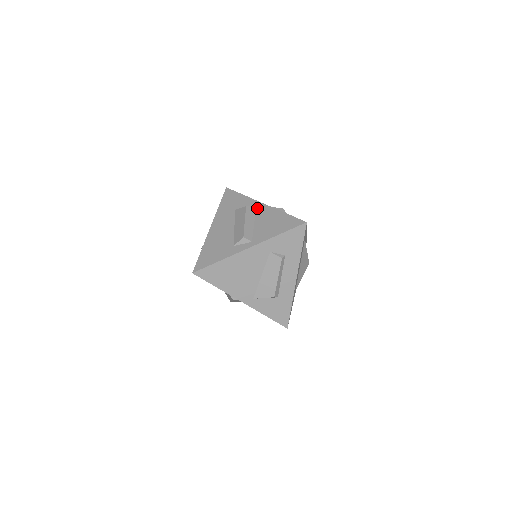
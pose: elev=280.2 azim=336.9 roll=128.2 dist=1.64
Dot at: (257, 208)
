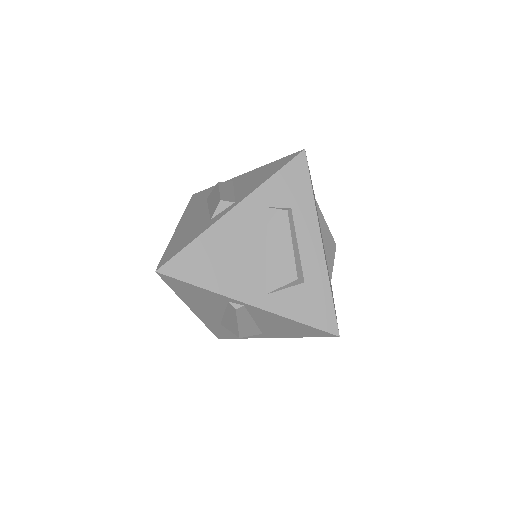
Dot at: (234, 181)
